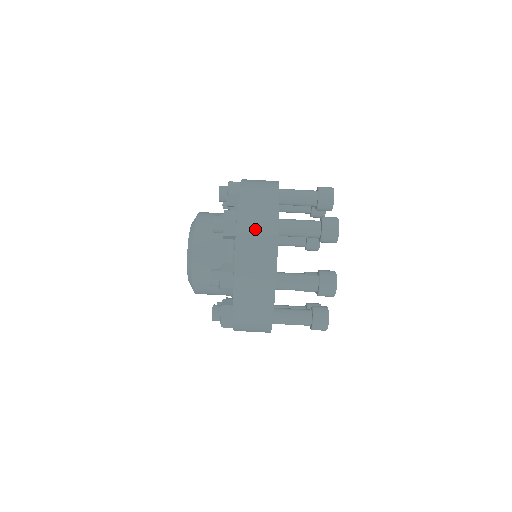
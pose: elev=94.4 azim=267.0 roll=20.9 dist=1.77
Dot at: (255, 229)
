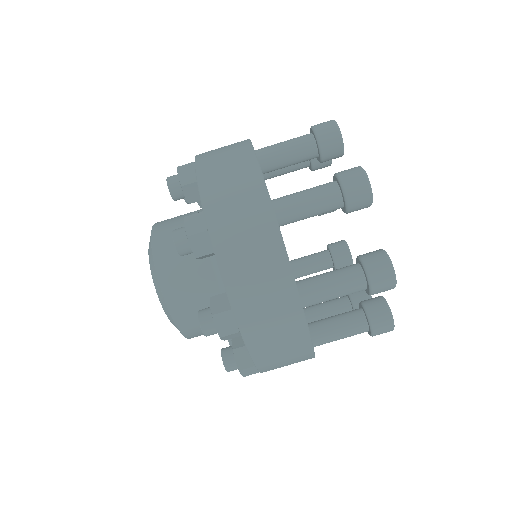
Dot at: (240, 233)
